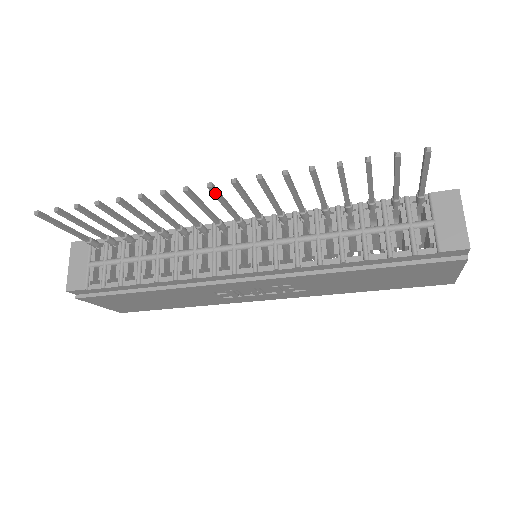
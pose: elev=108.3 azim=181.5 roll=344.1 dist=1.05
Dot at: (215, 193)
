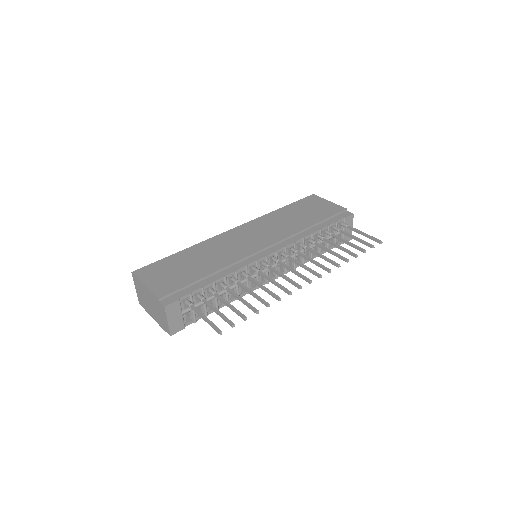
Dot at: (305, 279)
